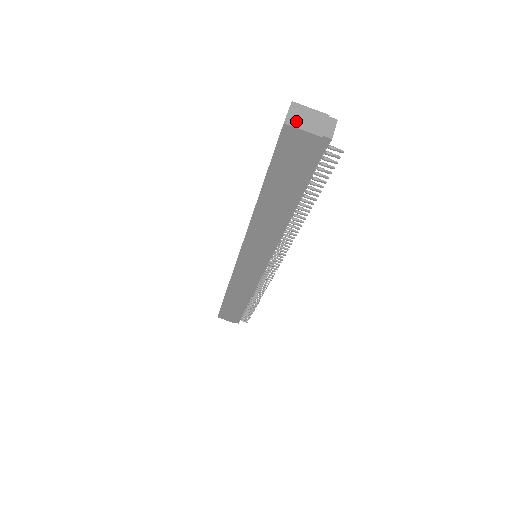
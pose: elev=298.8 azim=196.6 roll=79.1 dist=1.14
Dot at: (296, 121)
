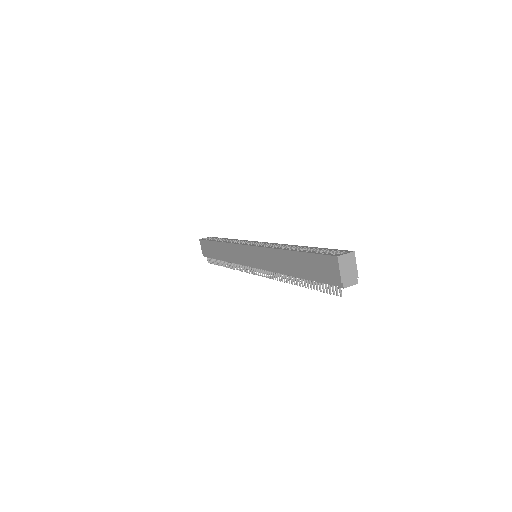
Dot at: (343, 262)
